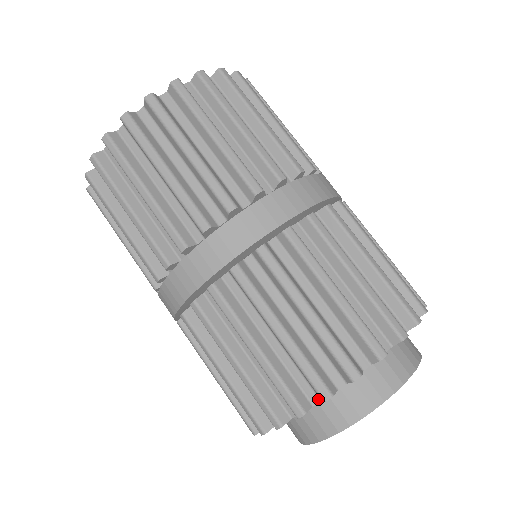
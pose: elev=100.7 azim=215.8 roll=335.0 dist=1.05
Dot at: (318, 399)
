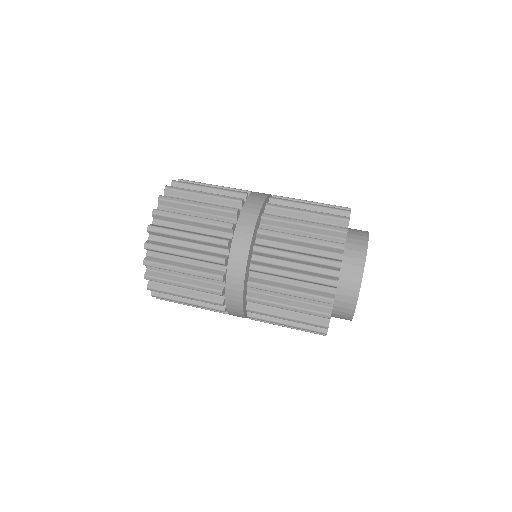
Dot at: occluded
